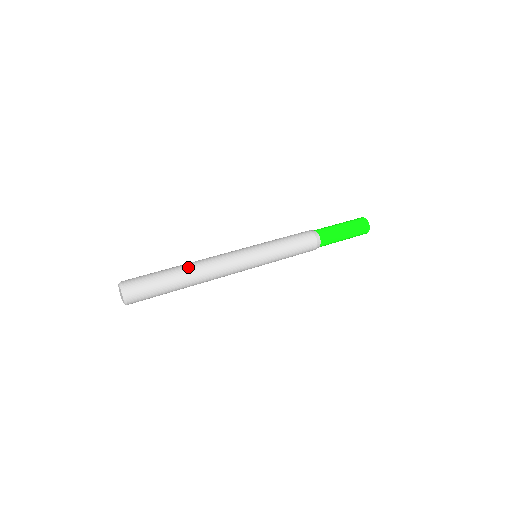
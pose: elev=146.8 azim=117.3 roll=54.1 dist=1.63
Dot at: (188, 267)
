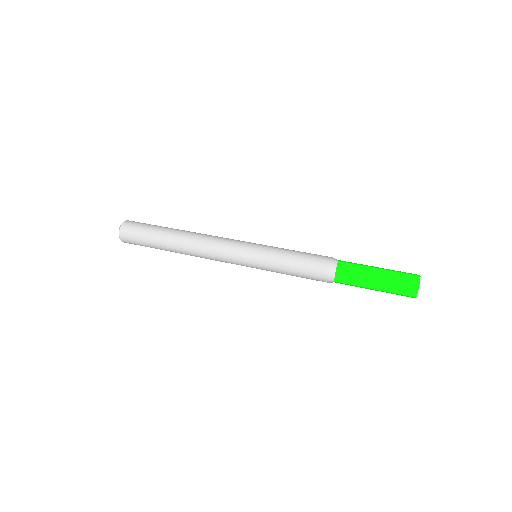
Dot at: (183, 231)
